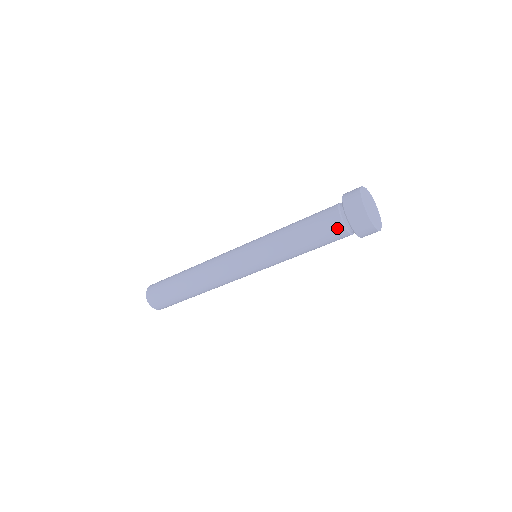
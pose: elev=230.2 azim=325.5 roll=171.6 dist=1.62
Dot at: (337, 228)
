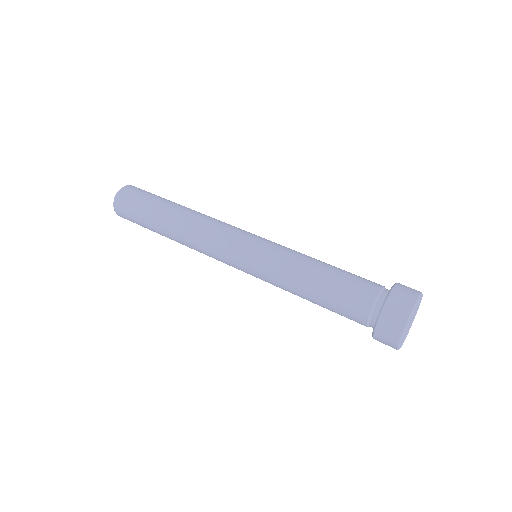
Dot at: (364, 301)
